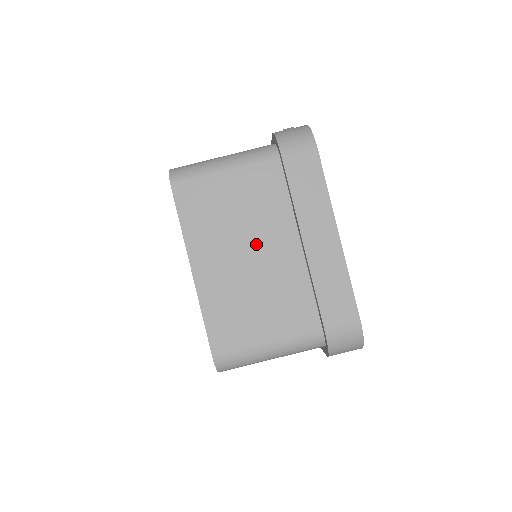
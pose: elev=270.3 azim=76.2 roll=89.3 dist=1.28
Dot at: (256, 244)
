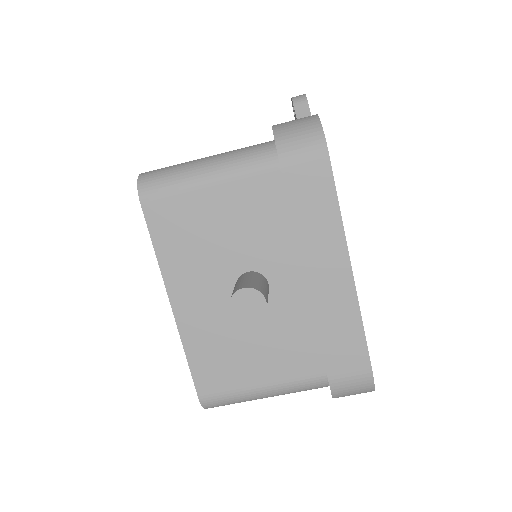
Dot at: (244, 295)
